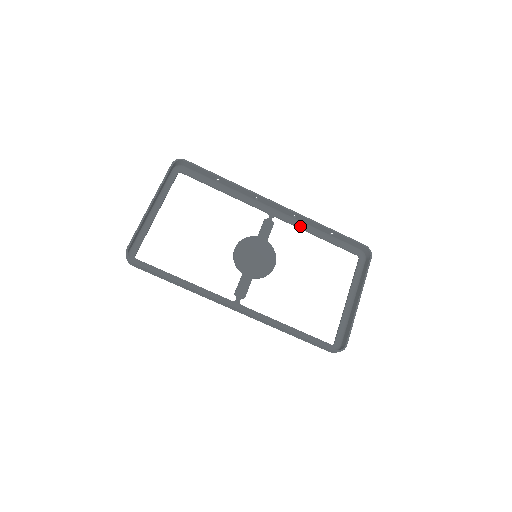
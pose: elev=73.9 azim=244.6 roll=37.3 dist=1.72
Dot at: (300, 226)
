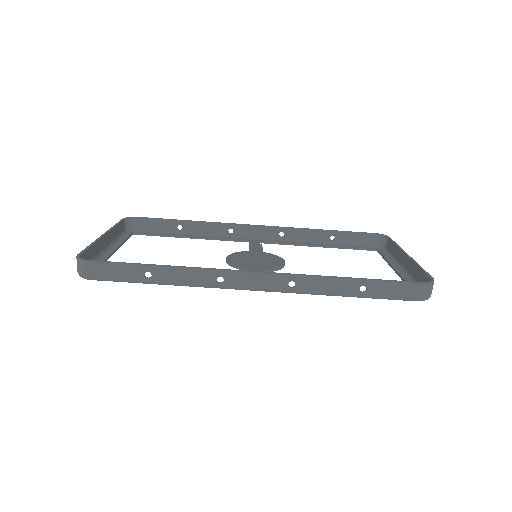
Dot at: (293, 243)
